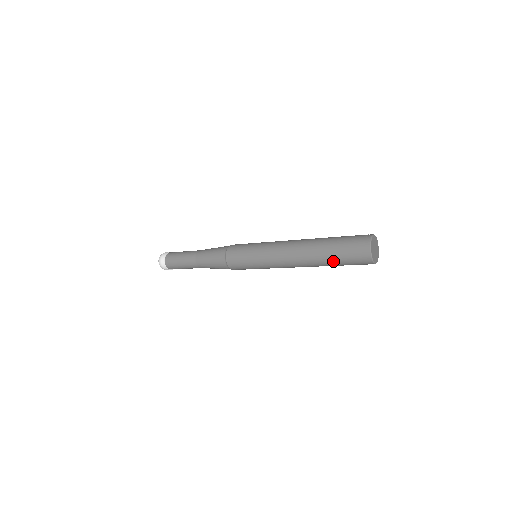
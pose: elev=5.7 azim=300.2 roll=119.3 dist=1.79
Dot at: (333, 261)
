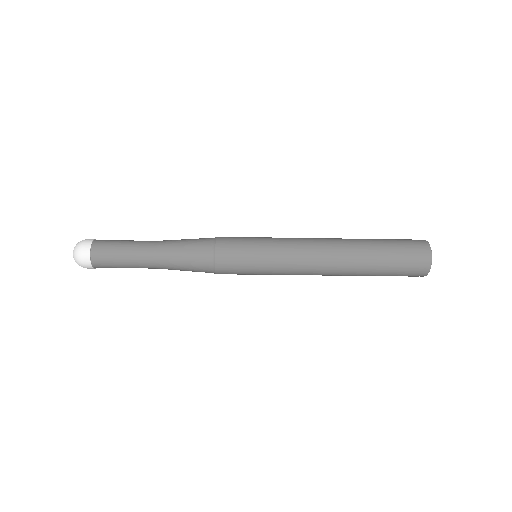
Dot at: (381, 262)
